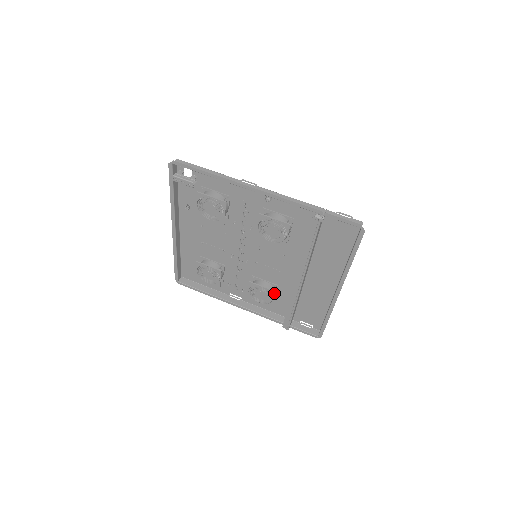
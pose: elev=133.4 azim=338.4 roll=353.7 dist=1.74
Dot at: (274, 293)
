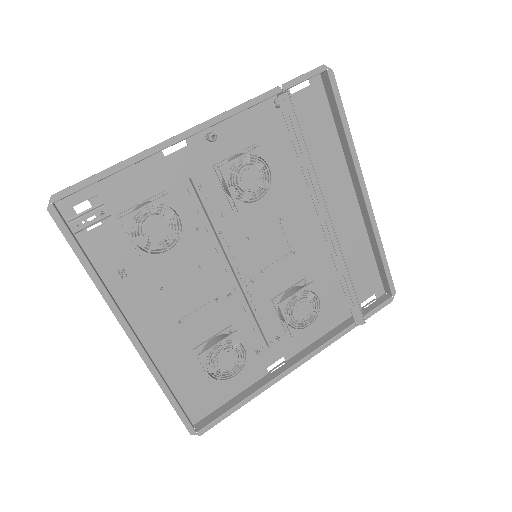
Dot at: (314, 286)
